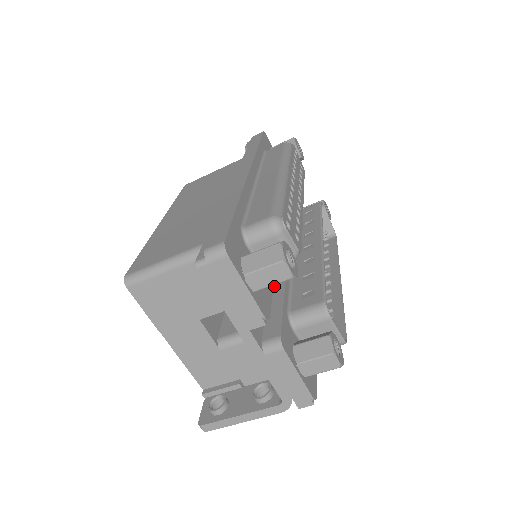
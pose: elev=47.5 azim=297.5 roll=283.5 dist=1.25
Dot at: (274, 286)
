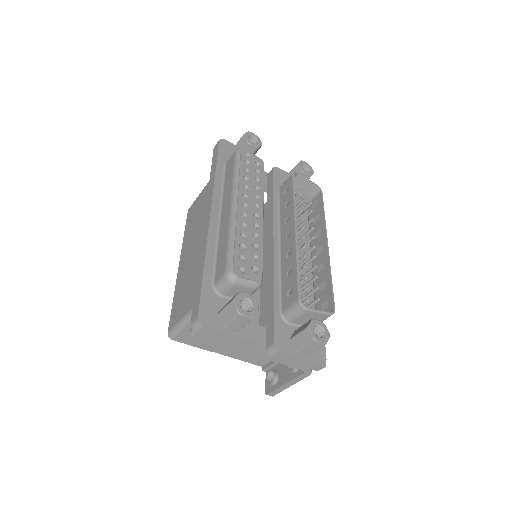
Dot at: (268, 290)
